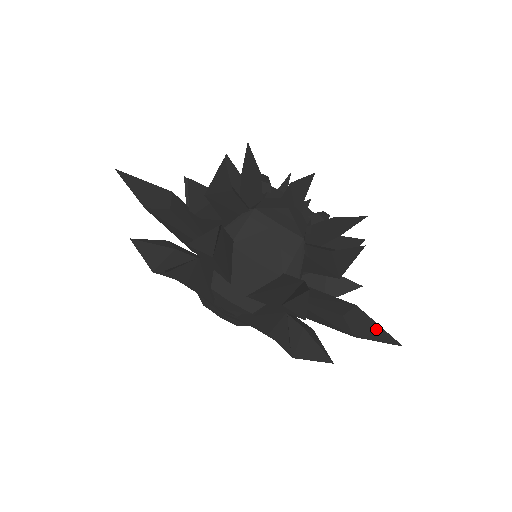
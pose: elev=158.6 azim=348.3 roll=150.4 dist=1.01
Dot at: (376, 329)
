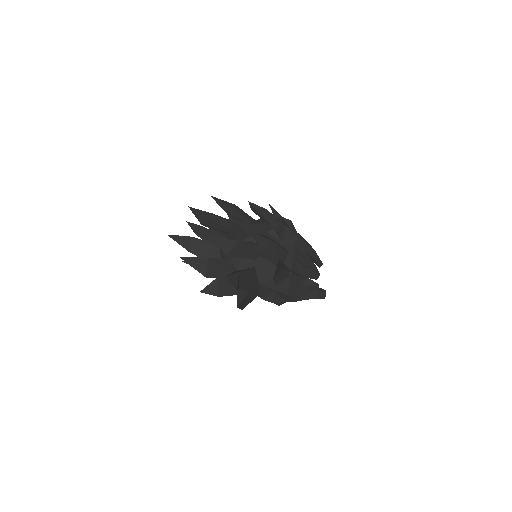
Dot at: (234, 282)
